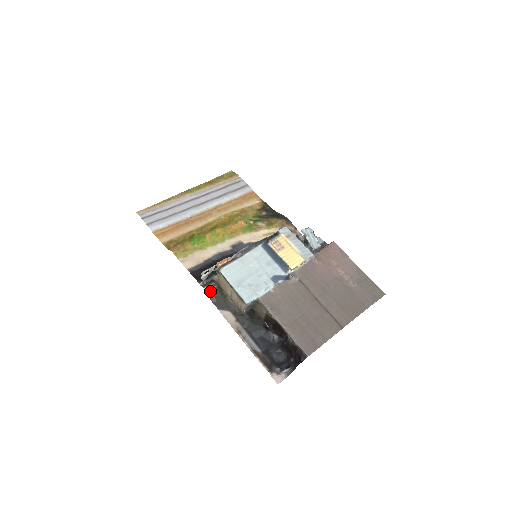
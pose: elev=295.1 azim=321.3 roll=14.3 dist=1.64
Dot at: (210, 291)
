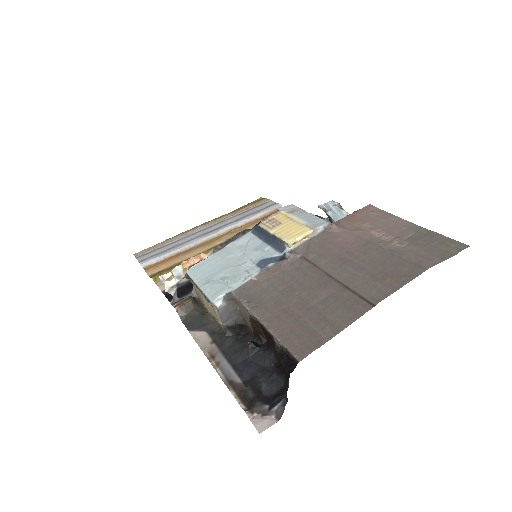
Dot at: (179, 307)
